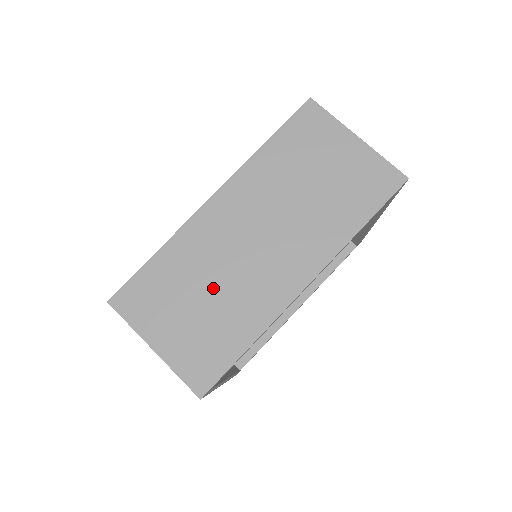
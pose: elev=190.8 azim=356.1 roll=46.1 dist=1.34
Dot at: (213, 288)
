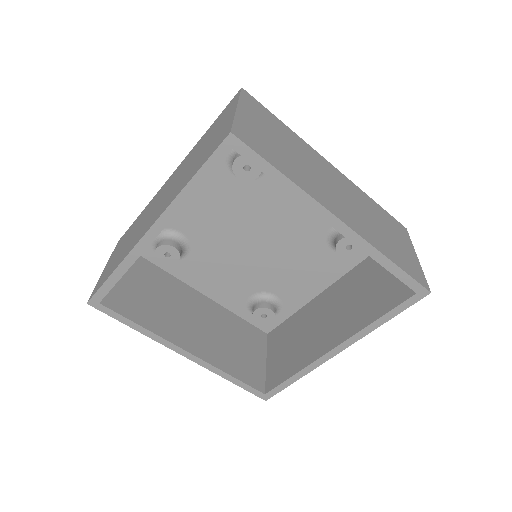
Dot at: (295, 156)
